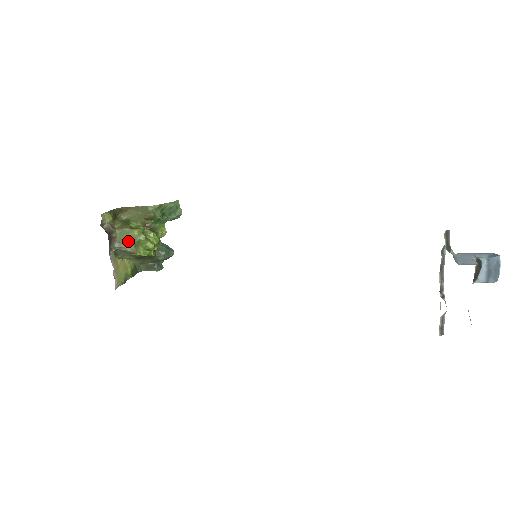
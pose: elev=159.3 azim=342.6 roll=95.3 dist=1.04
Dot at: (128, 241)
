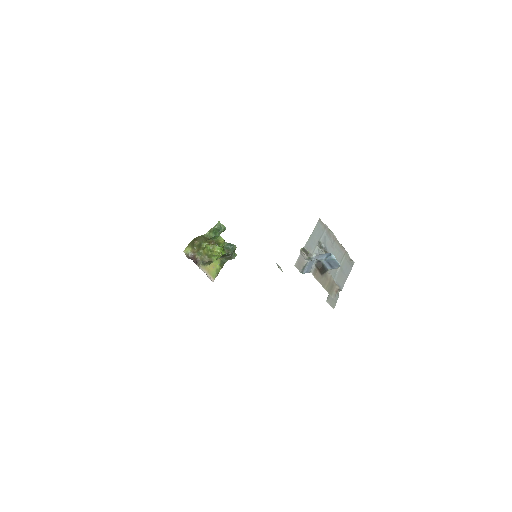
Dot at: (205, 257)
